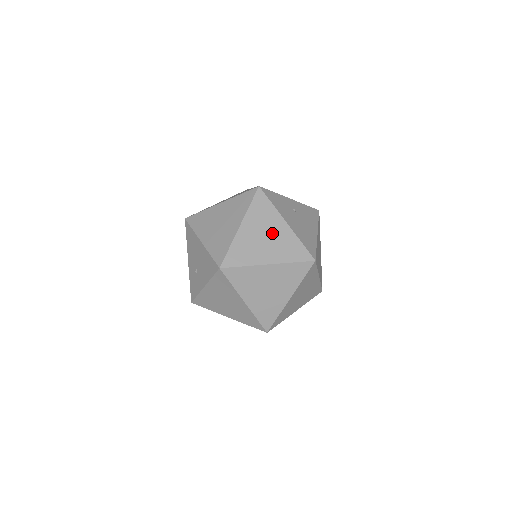
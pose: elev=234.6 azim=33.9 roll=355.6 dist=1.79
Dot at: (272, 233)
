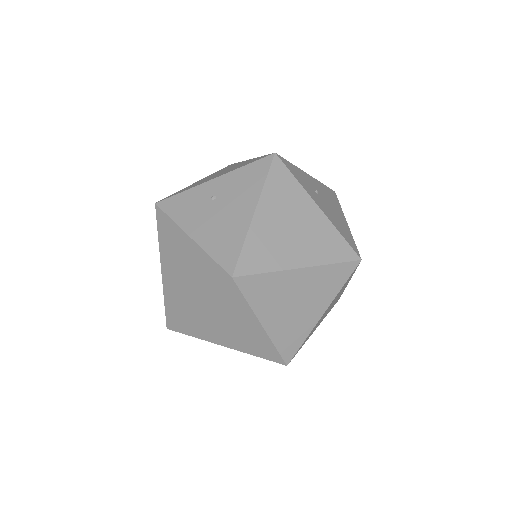
Dot at: (184, 260)
